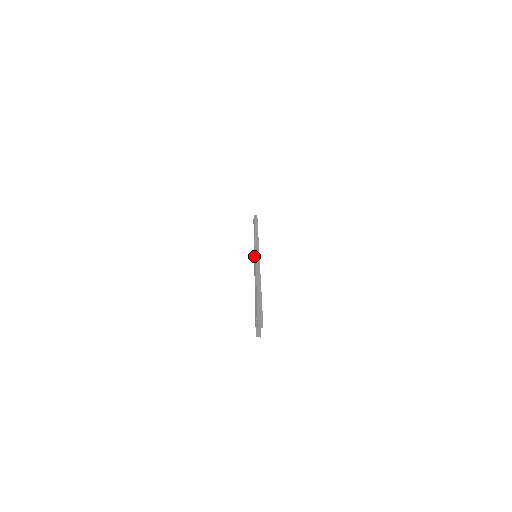
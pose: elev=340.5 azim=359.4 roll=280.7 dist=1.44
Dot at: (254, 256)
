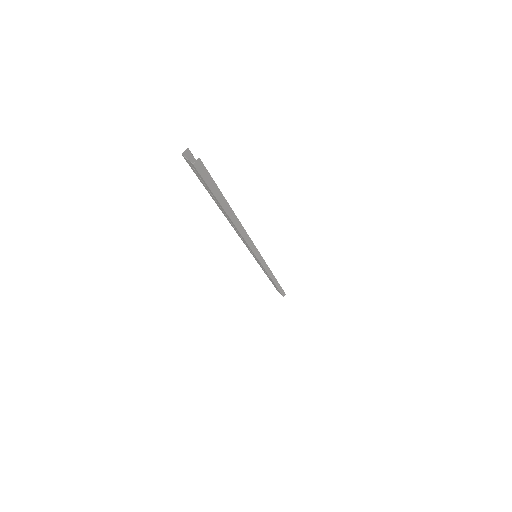
Dot at: (257, 260)
